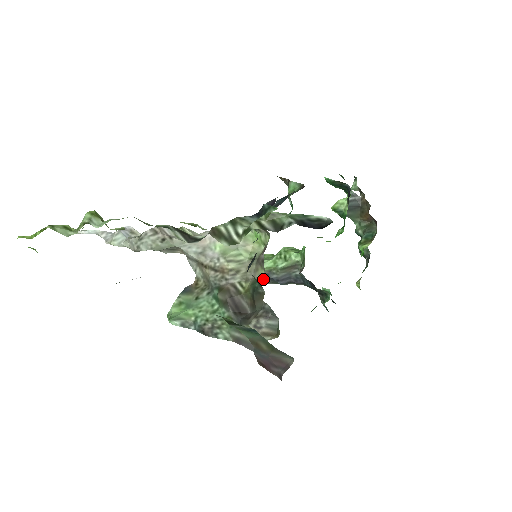
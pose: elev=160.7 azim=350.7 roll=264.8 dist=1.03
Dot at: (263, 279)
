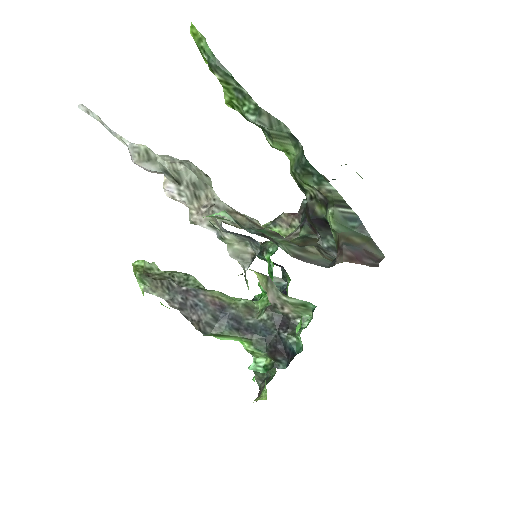
Dot at: (215, 313)
